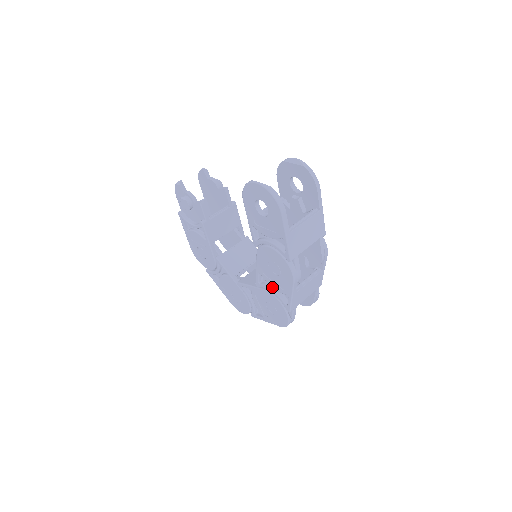
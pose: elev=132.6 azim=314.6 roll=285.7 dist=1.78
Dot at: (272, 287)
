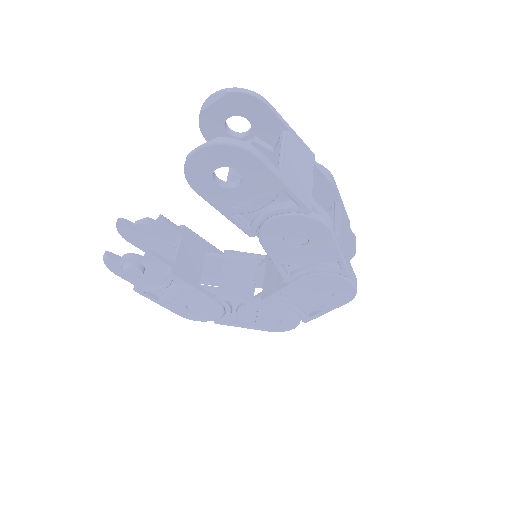
Dot at: (307, 267)
